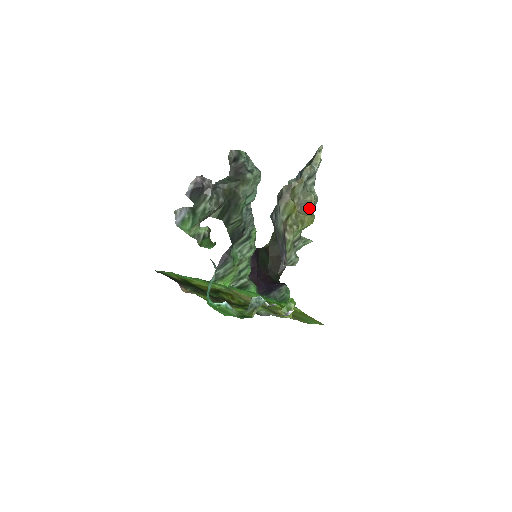
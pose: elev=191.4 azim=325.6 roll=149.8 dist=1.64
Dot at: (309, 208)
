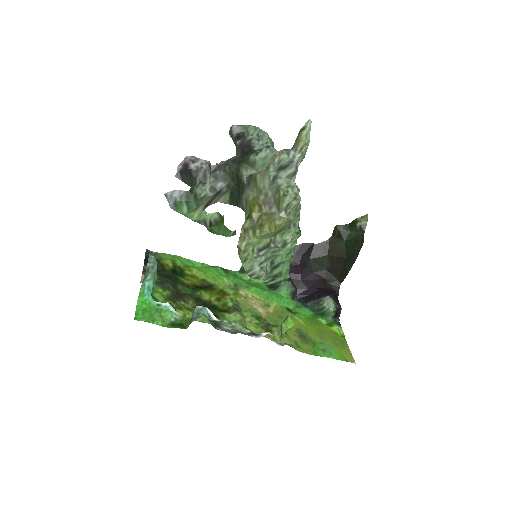
Dot at: (281, 209)
